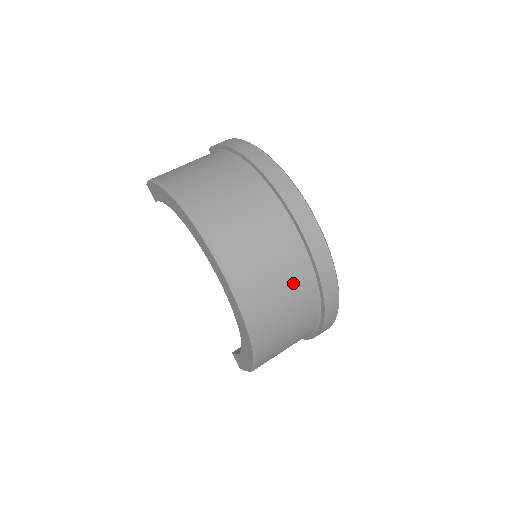
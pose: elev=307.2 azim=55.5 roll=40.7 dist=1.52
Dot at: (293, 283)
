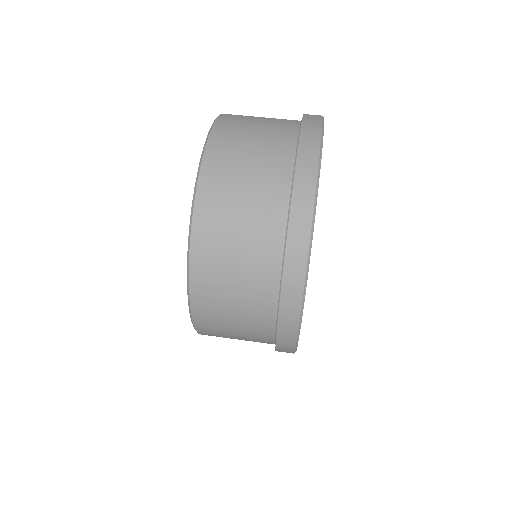
Dot at: (251, 311)
